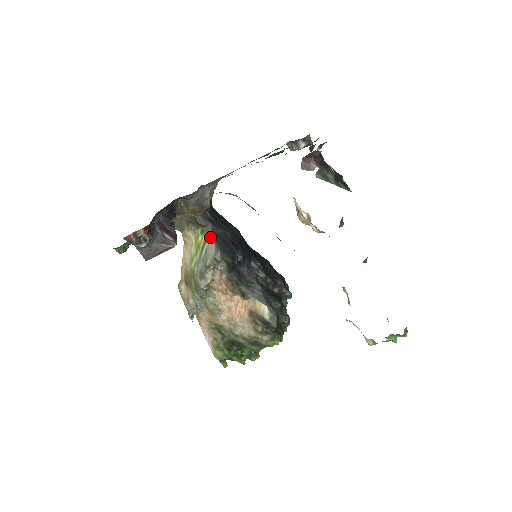
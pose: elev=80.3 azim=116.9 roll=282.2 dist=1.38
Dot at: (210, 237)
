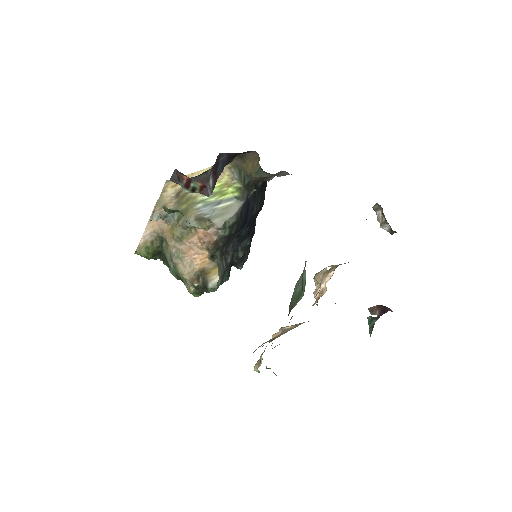
Dot at: (240, 201)
